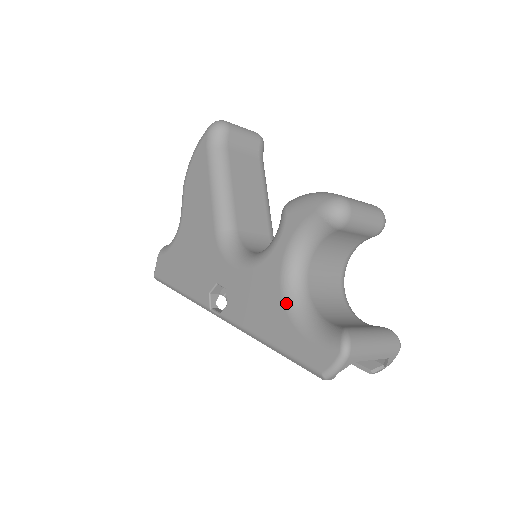
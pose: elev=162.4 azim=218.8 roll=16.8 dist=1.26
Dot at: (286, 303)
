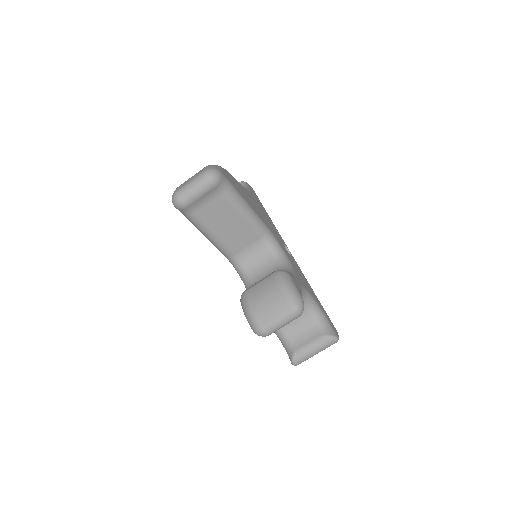
Dot at: occluded
